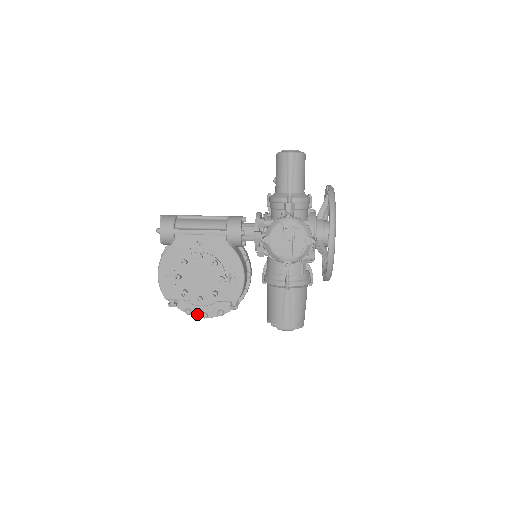
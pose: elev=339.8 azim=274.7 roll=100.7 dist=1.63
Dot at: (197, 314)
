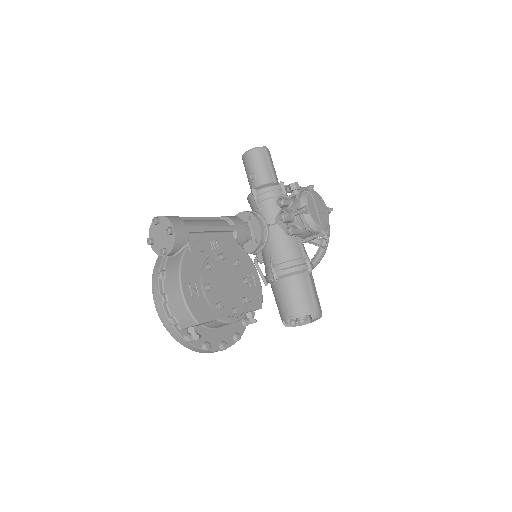
Dot at: (216, 347)
